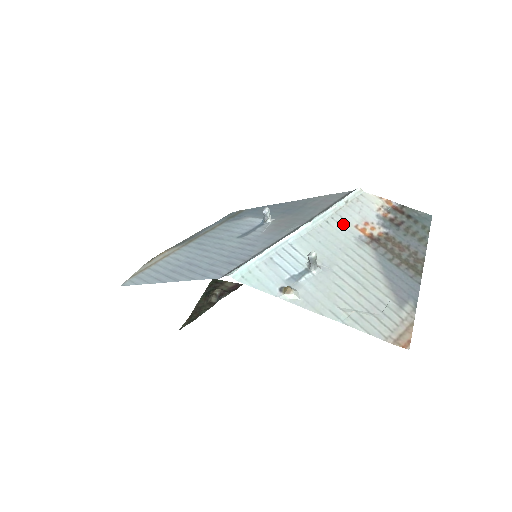
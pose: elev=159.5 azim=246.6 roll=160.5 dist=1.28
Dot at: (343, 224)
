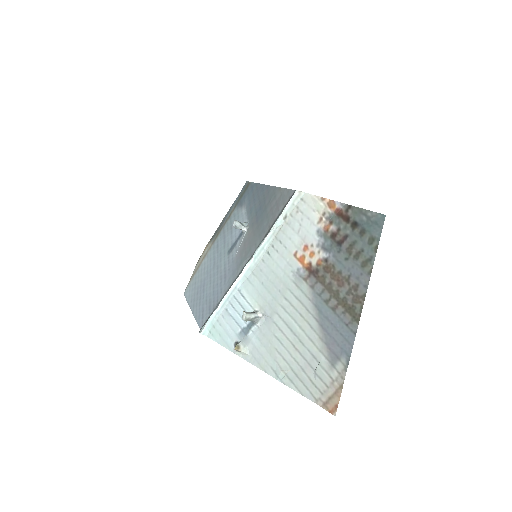
Dot at: (282, 254)
